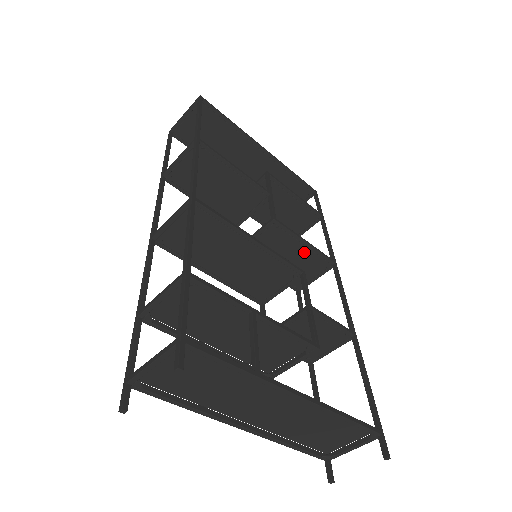
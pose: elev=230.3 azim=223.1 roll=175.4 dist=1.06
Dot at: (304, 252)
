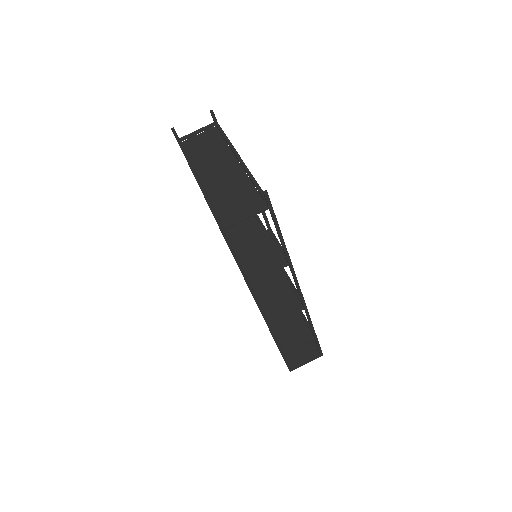
Dot at: (287, 289)
